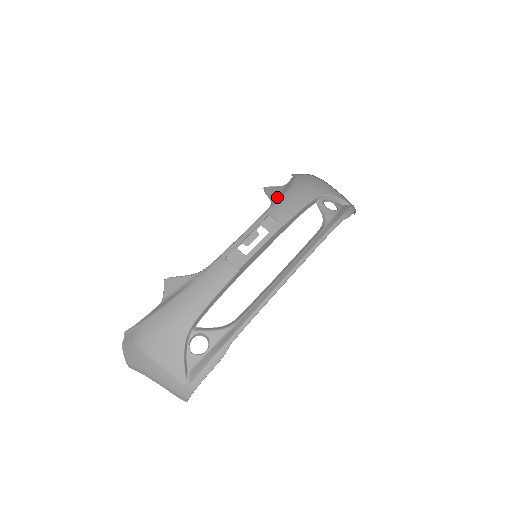
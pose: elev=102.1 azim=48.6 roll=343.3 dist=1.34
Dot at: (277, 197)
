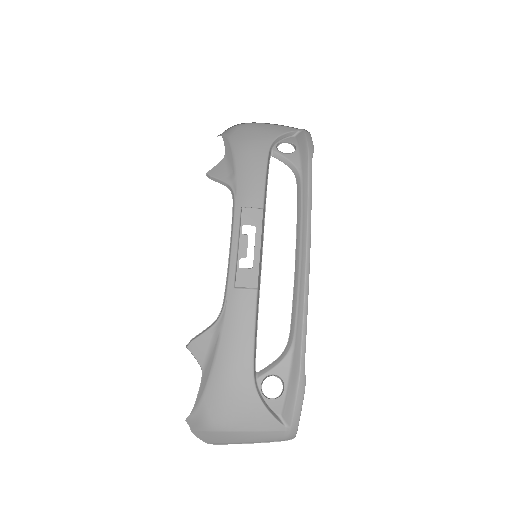
Dot at: (231, 179)
